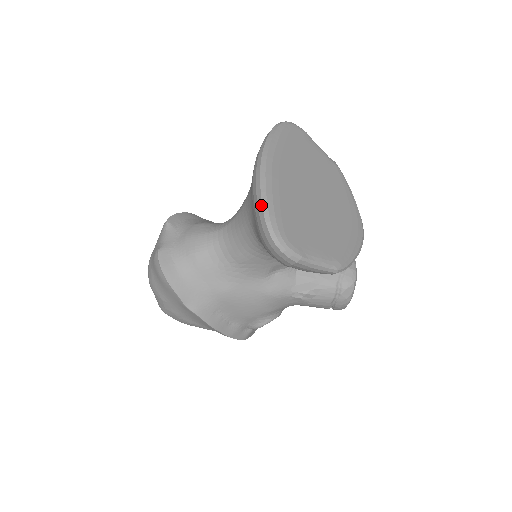
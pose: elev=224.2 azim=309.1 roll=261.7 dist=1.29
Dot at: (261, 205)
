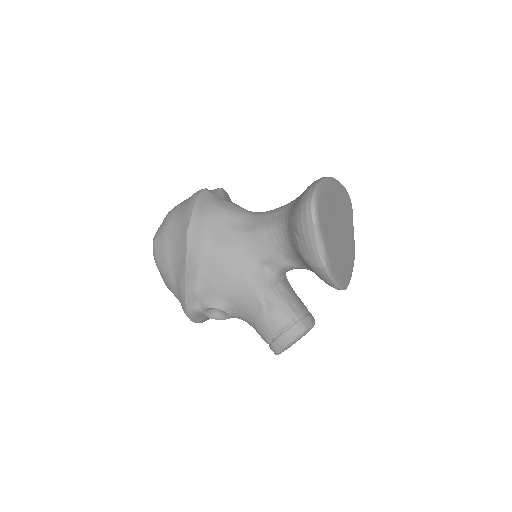
Dot at: (317, 183)
